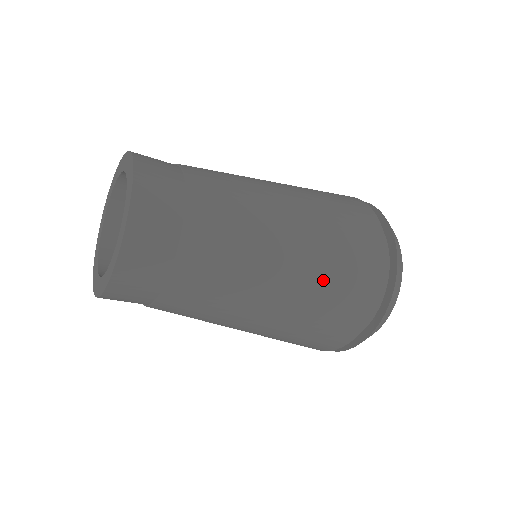
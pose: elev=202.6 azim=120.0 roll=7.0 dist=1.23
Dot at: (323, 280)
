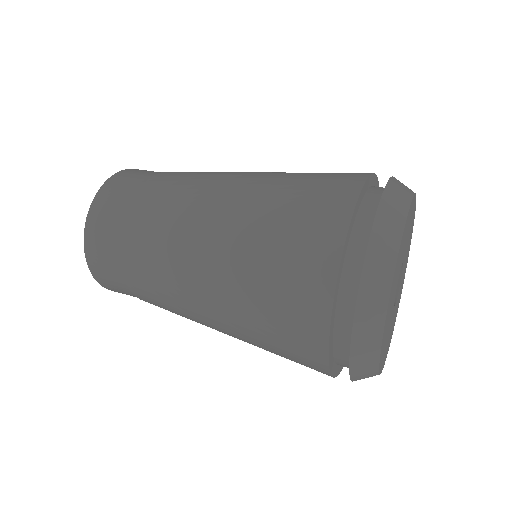
Dot at: occluded
